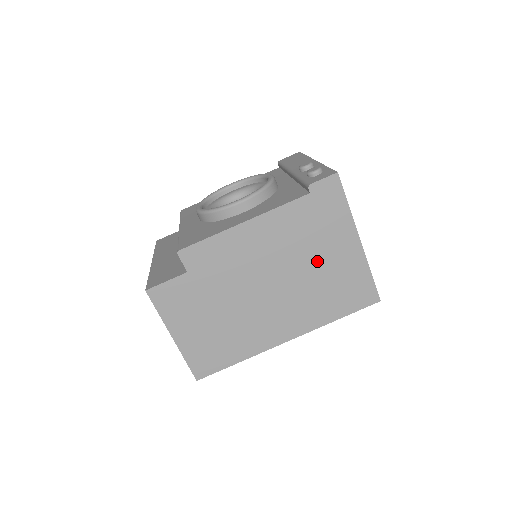
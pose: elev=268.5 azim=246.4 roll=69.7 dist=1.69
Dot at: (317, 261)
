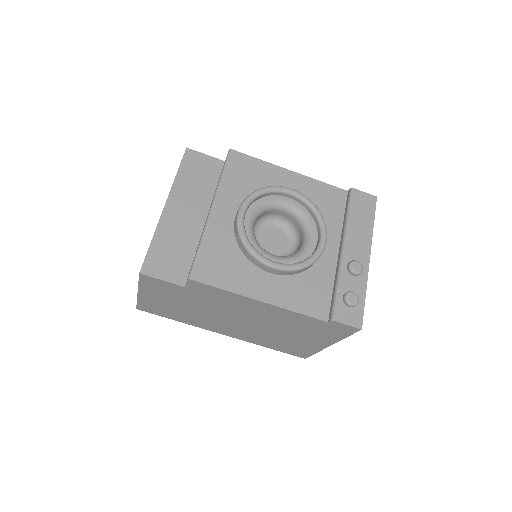
Dot at: (288, 334)
